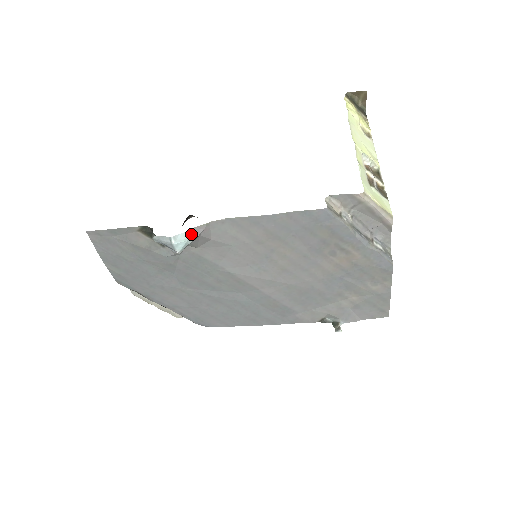
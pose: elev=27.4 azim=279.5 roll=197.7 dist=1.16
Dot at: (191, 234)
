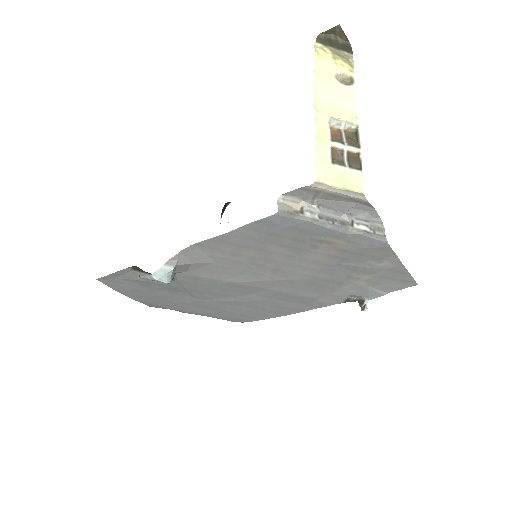
Dot at: (167, 267)
